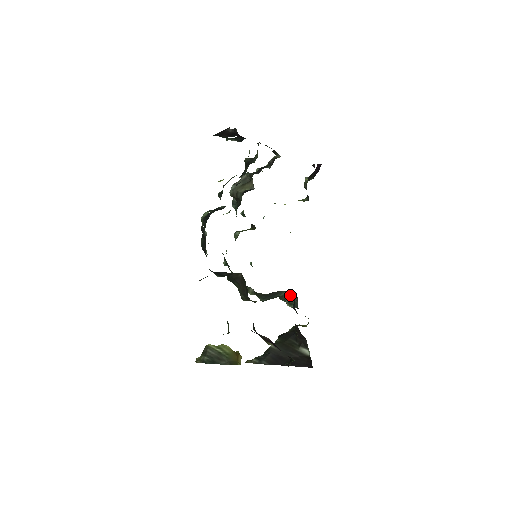
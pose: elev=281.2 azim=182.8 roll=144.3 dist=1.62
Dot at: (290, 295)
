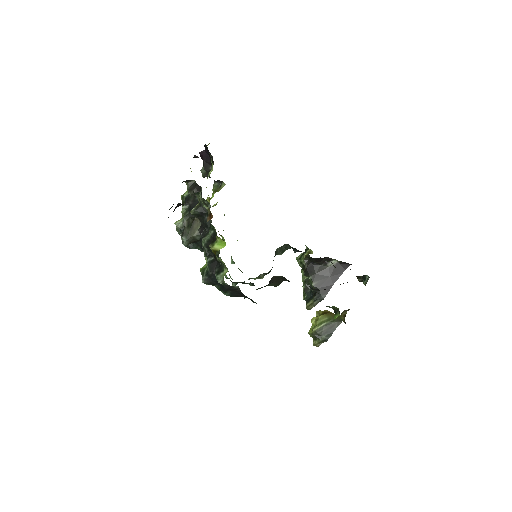
Dot at: (280, 248)
